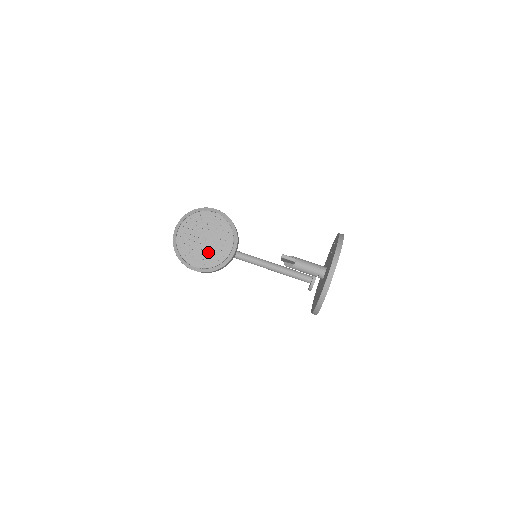
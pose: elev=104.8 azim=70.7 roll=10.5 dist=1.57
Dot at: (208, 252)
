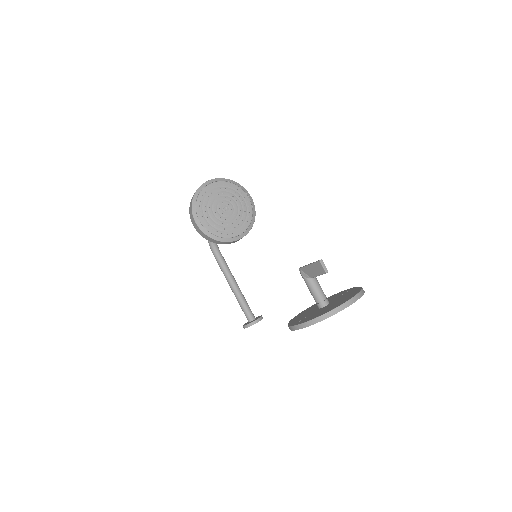
Dot at: (220, 220)
